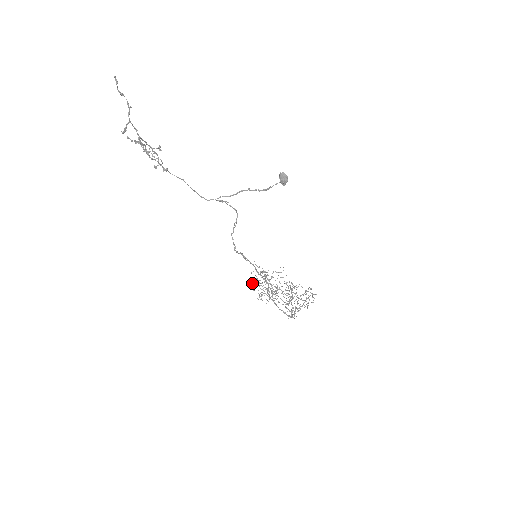
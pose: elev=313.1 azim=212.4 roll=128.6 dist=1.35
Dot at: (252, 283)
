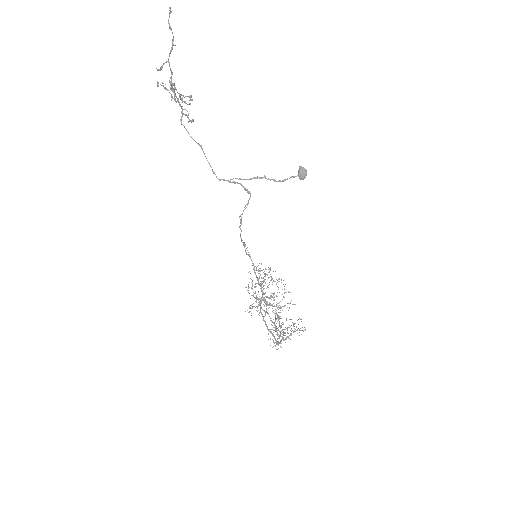
Dot at: occluded
